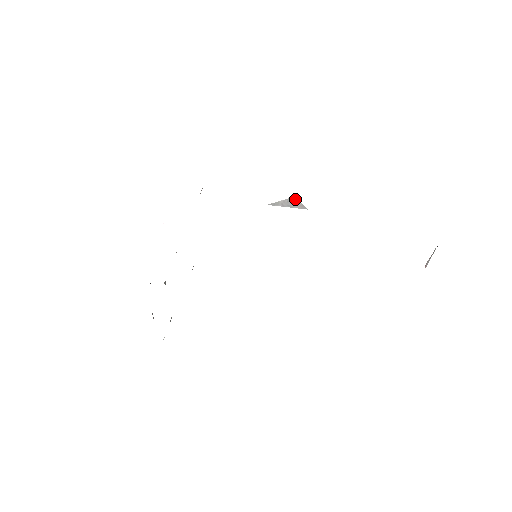
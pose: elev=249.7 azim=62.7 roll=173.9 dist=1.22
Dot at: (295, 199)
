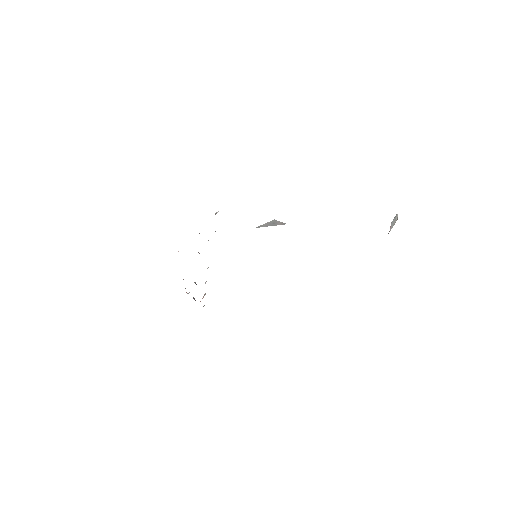
Dot at: (275, 221)
